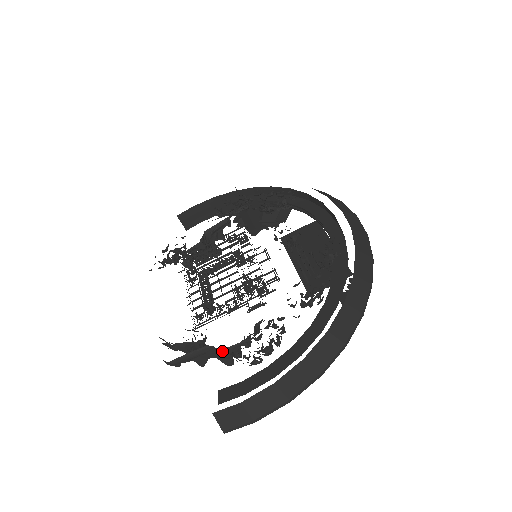
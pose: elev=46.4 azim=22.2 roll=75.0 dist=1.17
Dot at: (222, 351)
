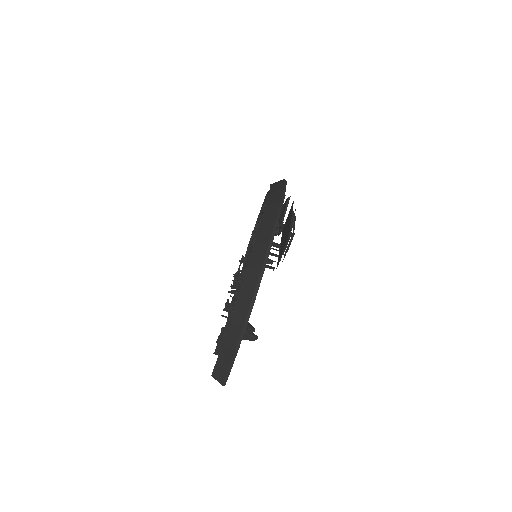
Dot at: (223, 334)
